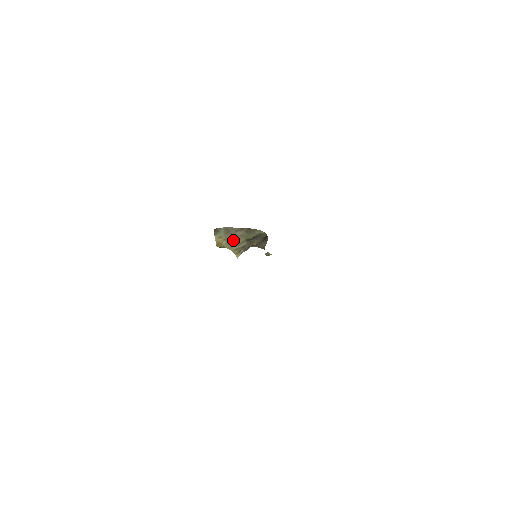
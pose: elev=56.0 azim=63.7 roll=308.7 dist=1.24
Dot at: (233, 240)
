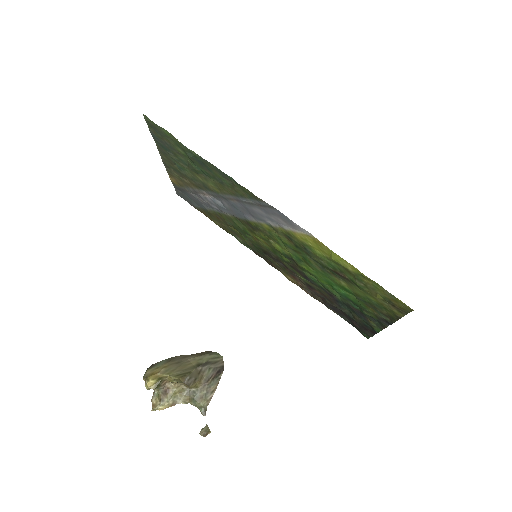
Dot at: (177, 365)
